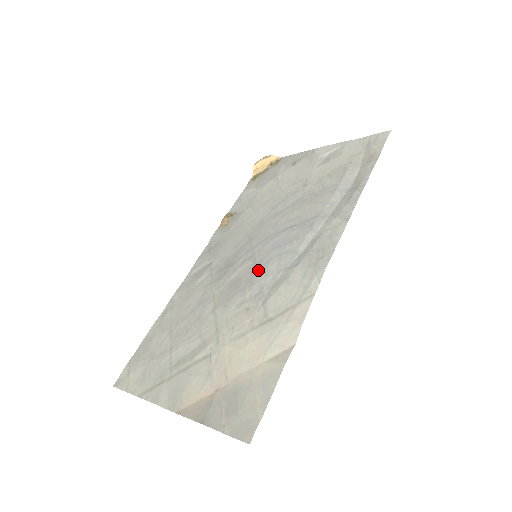
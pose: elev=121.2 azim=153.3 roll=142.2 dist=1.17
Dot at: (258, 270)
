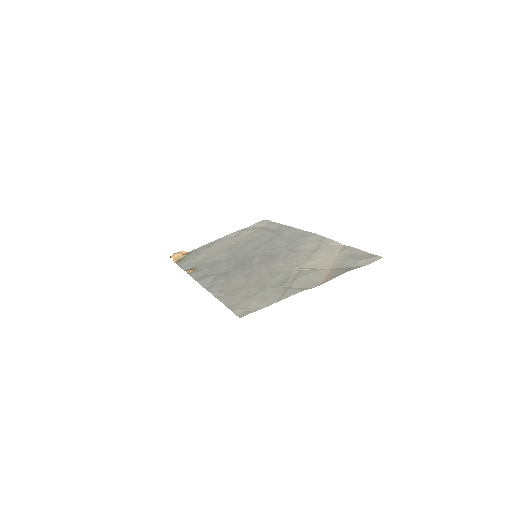
Dot at: (271, 254)
